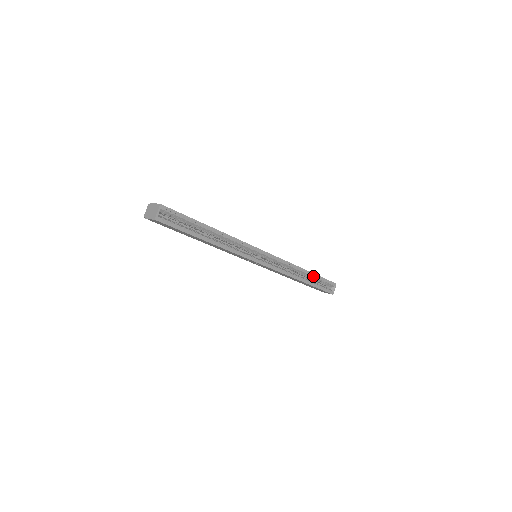
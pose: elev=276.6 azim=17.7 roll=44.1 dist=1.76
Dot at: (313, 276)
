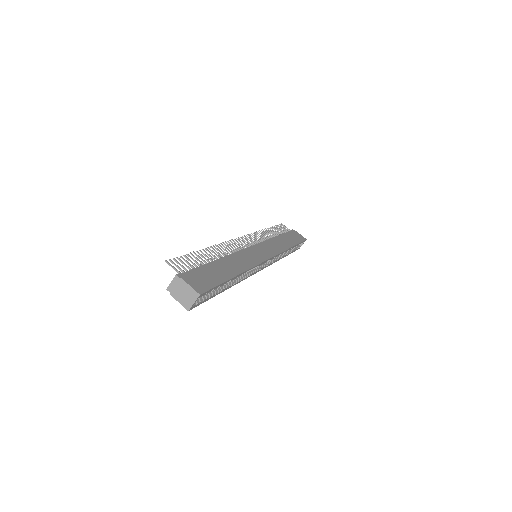
Dot at: occluded
